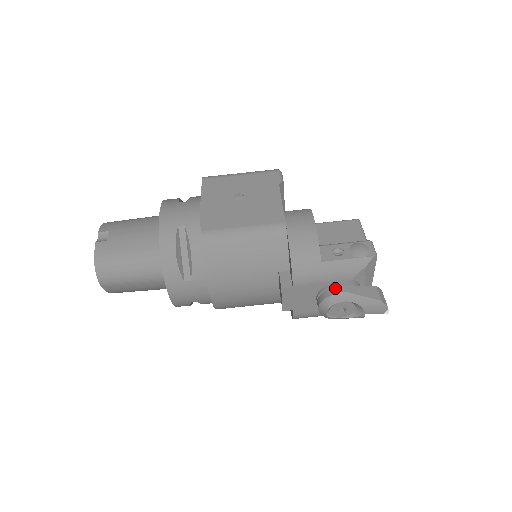
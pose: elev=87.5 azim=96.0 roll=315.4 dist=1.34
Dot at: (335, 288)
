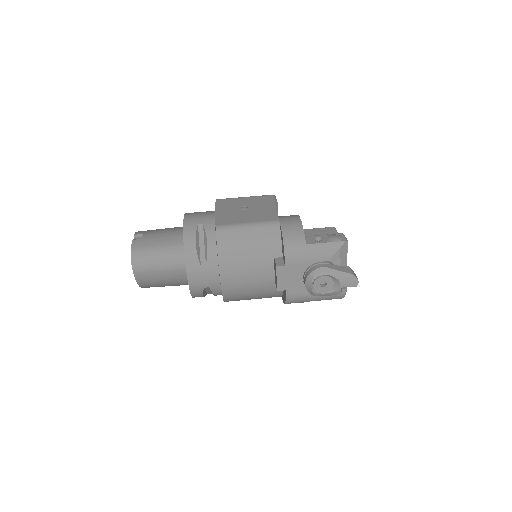
Dot at: (317, 265)
